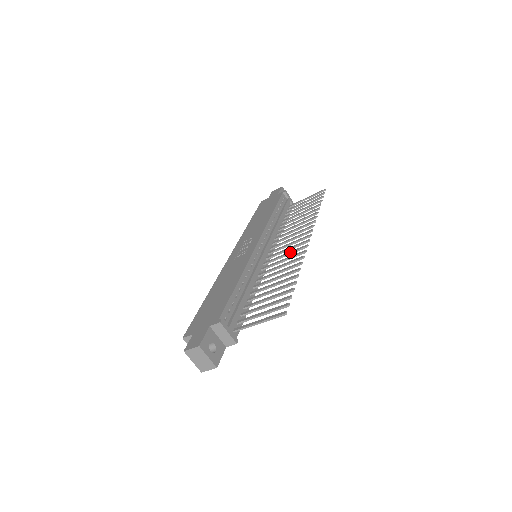
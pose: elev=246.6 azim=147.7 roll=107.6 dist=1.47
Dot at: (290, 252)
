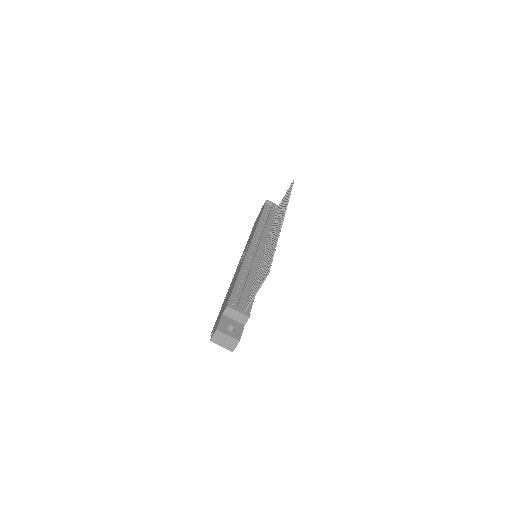
Dot at: (273, 236)
